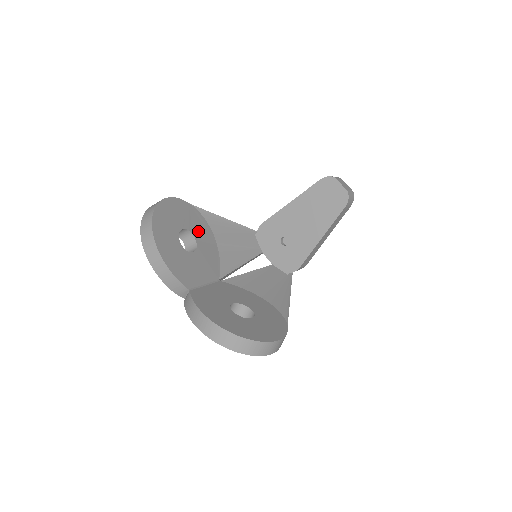
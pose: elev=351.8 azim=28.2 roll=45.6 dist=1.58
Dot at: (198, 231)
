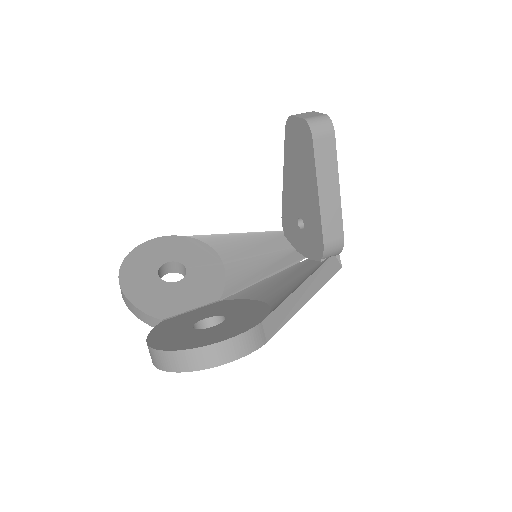
Dot at: (192, 258)
